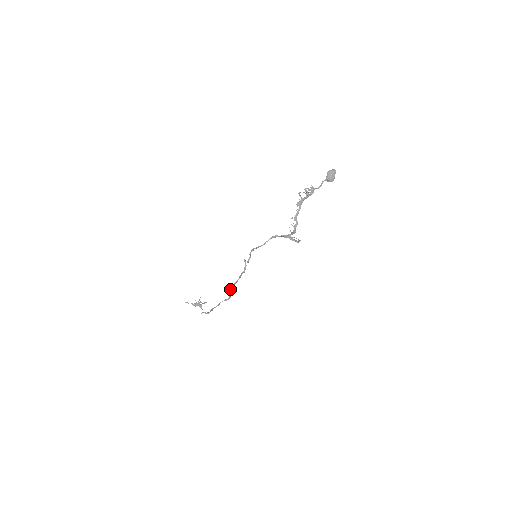
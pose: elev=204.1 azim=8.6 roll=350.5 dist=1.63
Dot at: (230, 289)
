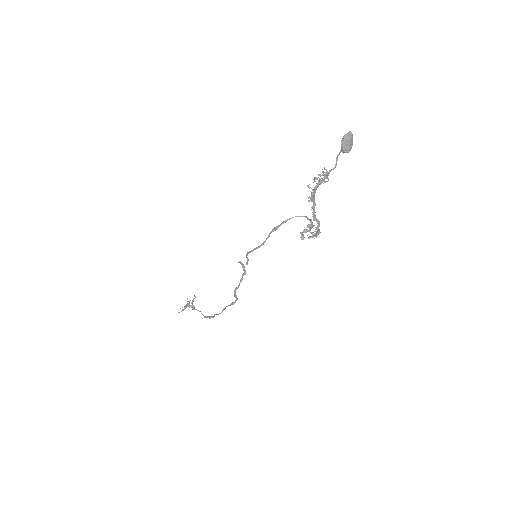
Dot at: (234, 294)
